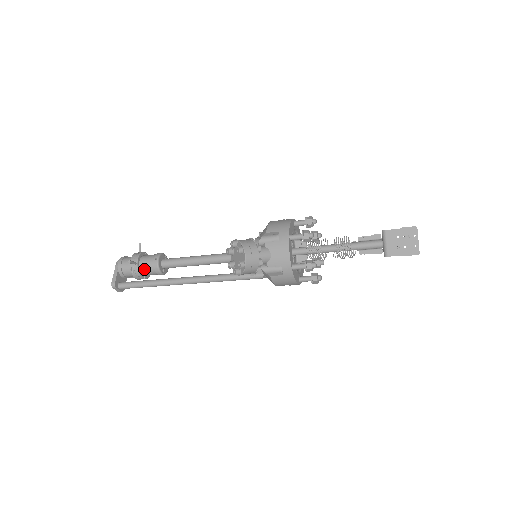
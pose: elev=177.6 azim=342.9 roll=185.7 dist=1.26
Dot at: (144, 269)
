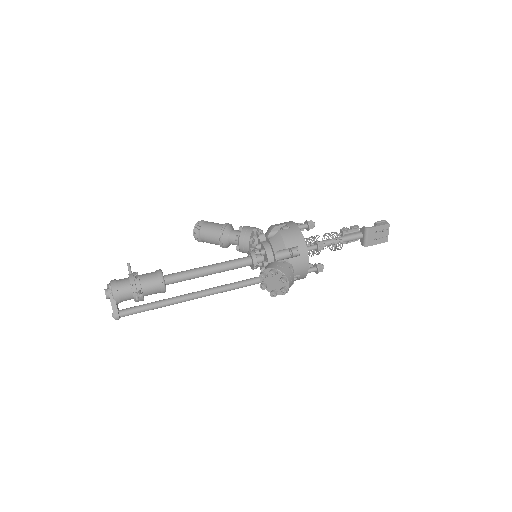
Dot at: (148, 293)
